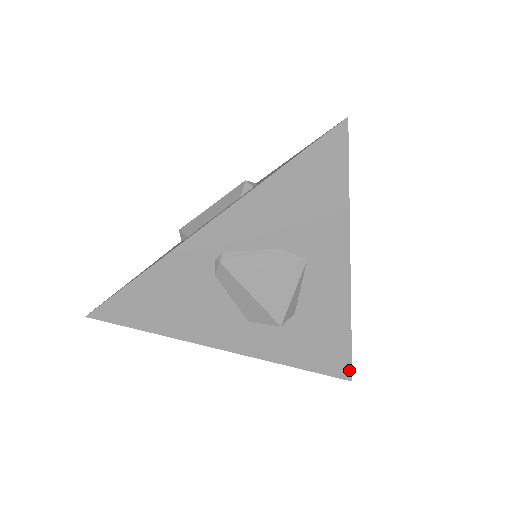
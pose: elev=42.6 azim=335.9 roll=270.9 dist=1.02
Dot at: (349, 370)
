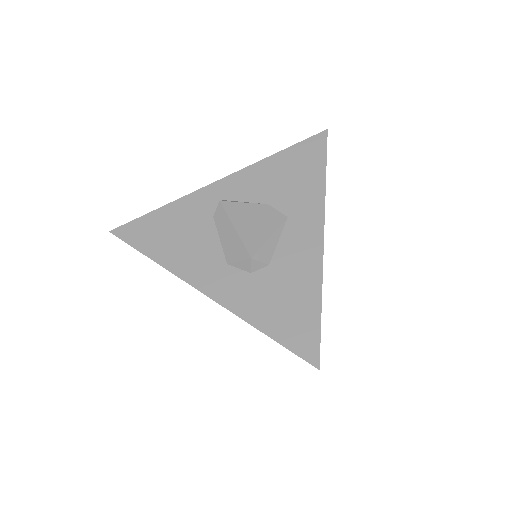
Dot at: (317, 351)
